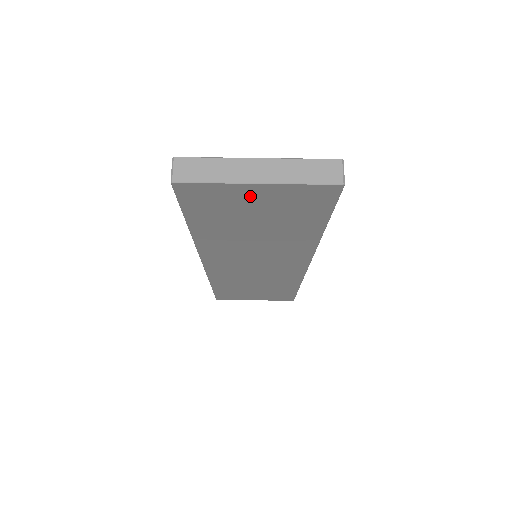
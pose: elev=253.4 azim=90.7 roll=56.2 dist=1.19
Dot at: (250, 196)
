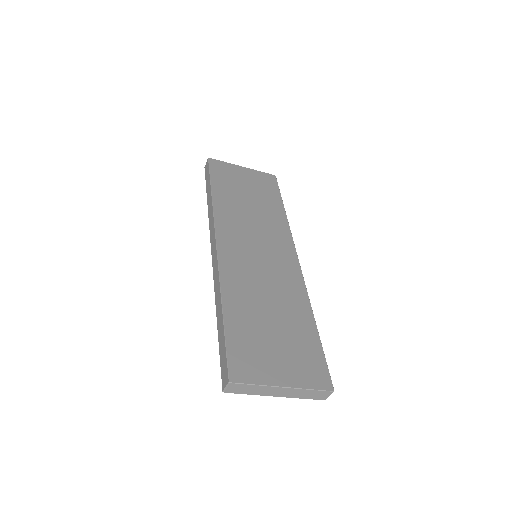
Dot at: occluded
